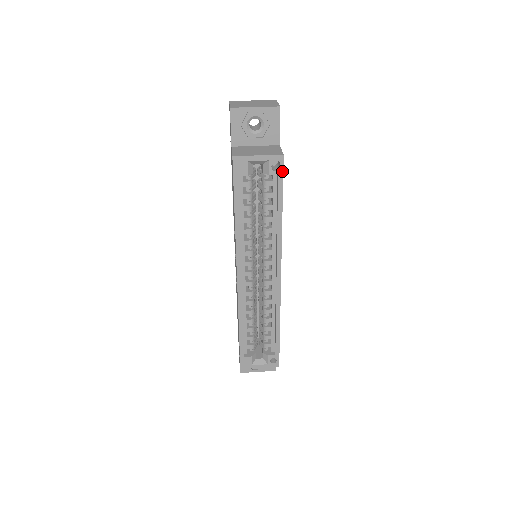
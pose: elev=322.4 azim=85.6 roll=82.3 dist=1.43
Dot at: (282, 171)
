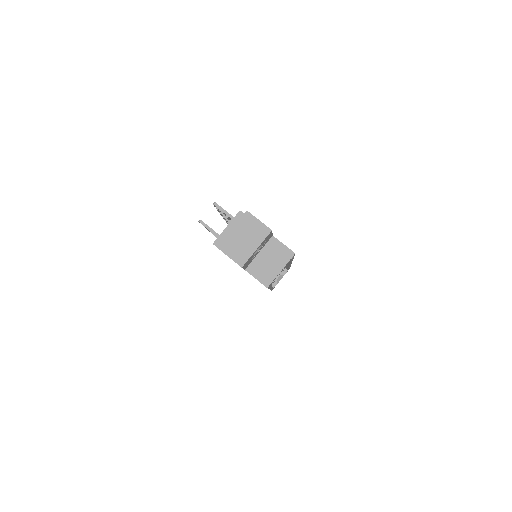
Dot at: occluded
